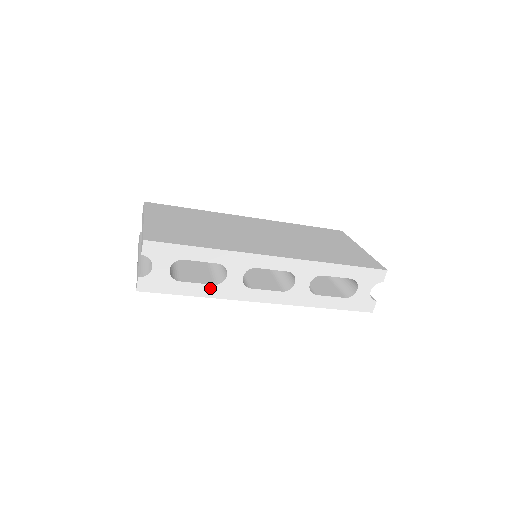
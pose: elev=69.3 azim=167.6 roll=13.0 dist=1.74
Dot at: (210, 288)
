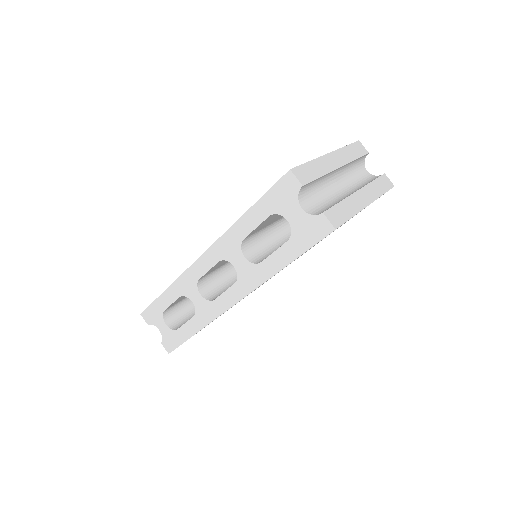
Dot at: (195, 321)
